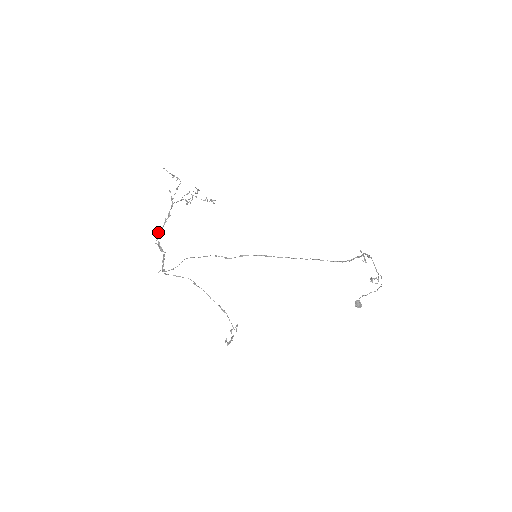
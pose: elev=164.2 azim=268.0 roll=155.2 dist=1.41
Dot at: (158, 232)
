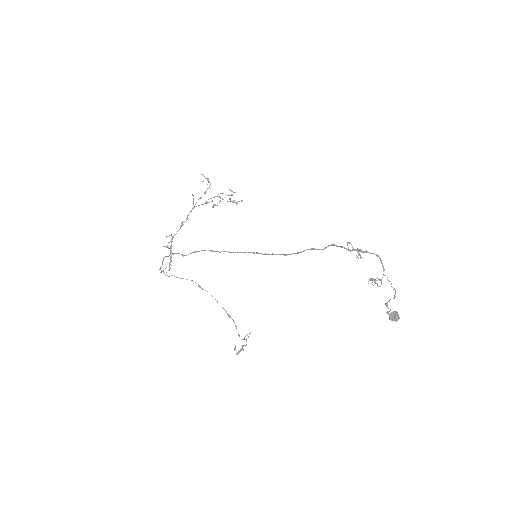
Dot at: (170, 235)
